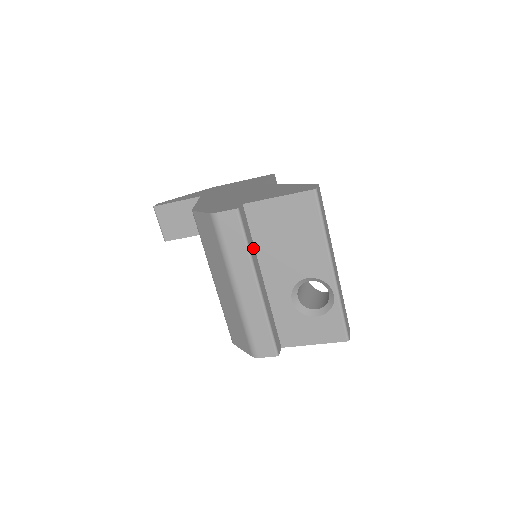
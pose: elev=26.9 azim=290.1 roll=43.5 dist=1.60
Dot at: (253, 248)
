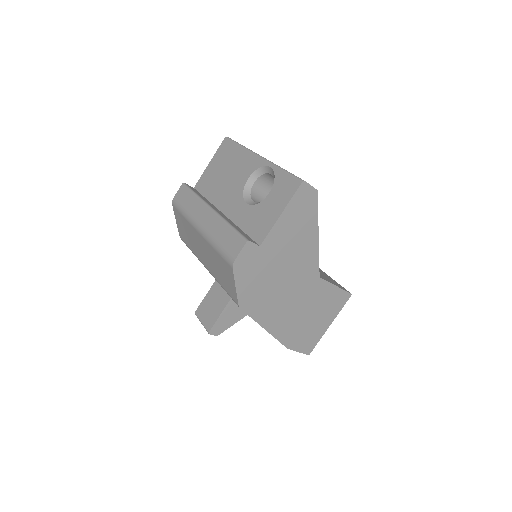
Dot at: (206, 200)
